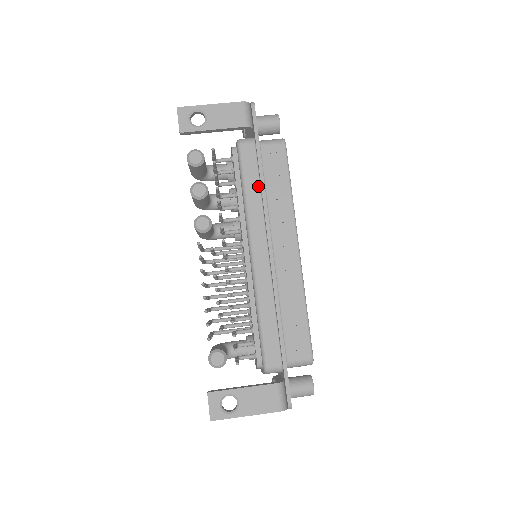
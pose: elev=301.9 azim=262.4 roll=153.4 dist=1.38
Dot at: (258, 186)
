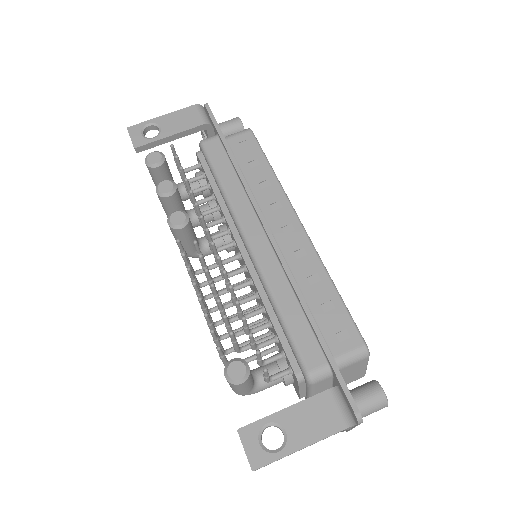
Dot at: (234, 174)
